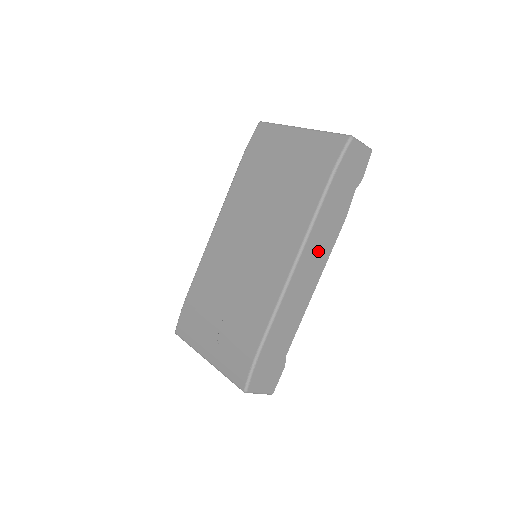
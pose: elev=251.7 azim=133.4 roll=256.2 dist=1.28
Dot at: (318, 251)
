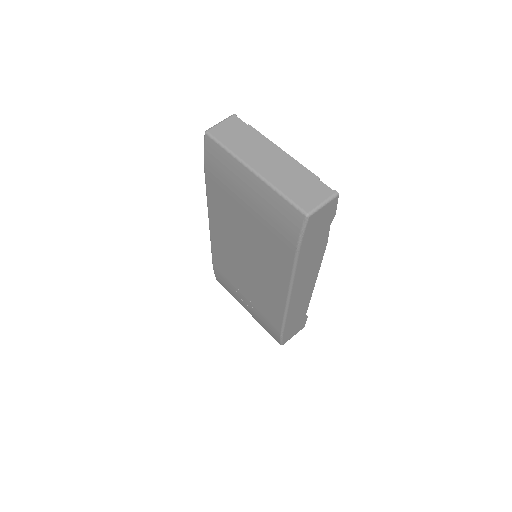
Dot at: (307, 276)
